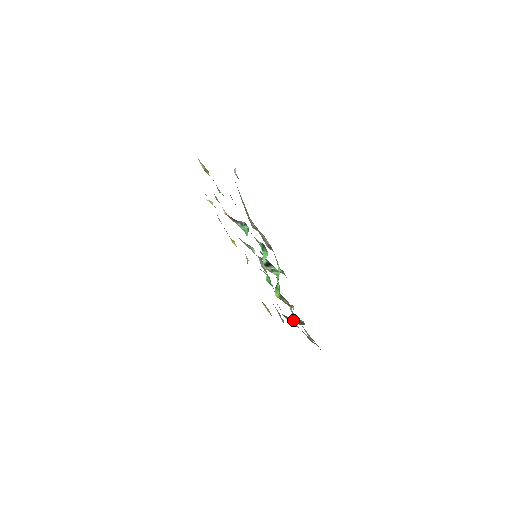
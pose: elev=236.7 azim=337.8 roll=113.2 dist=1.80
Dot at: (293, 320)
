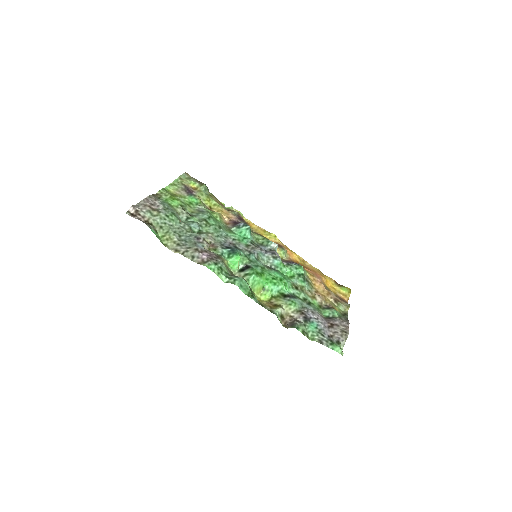
Dot at: (283, 323)
